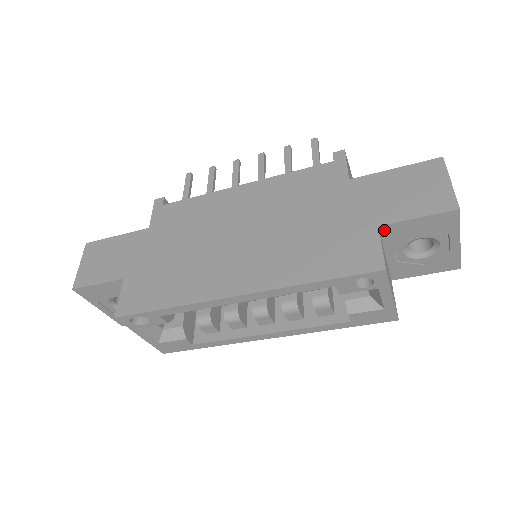
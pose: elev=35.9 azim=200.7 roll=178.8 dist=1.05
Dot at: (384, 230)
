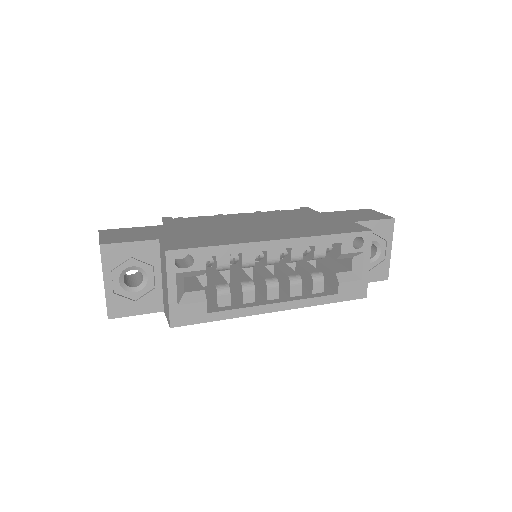
Dot at: occluded
